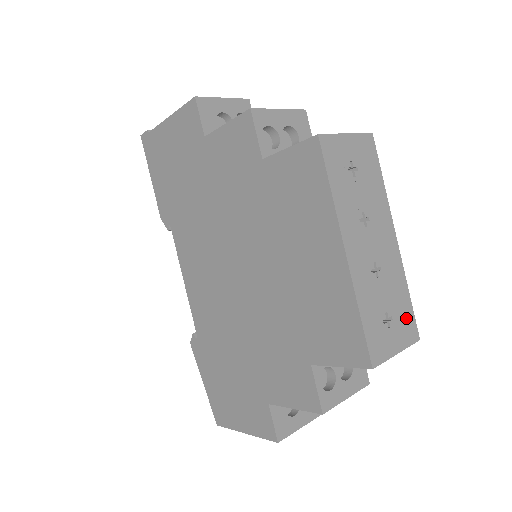
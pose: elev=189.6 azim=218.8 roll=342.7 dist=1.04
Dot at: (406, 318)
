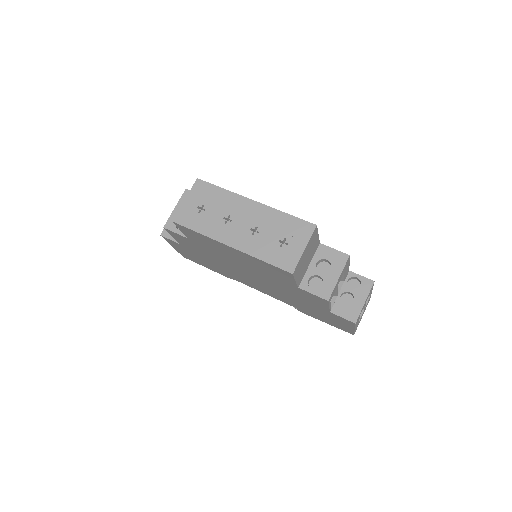
Dot at: (296, 227)
